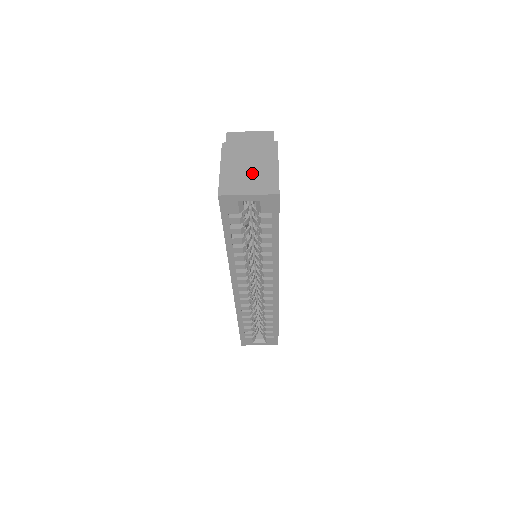
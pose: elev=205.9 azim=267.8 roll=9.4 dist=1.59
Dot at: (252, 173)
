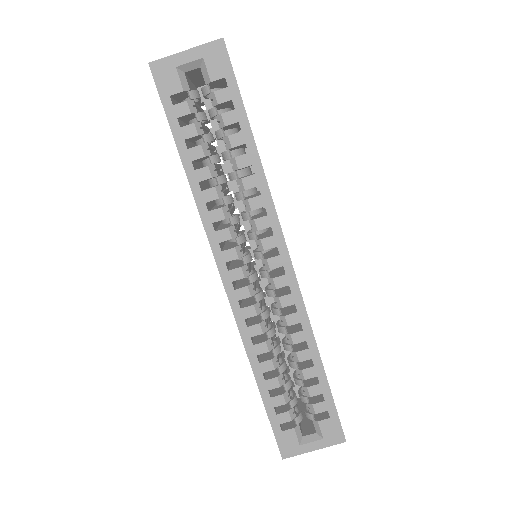
Dot at: occluded
